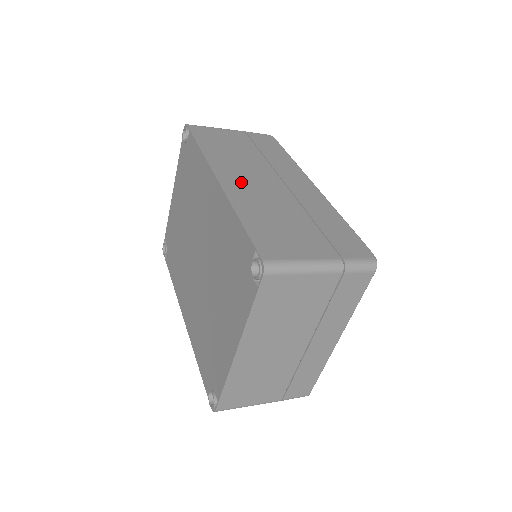
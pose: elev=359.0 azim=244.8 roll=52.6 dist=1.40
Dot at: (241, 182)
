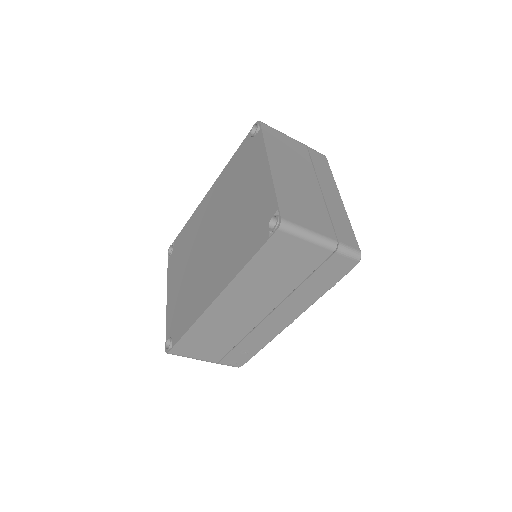
Dot at: occluded
